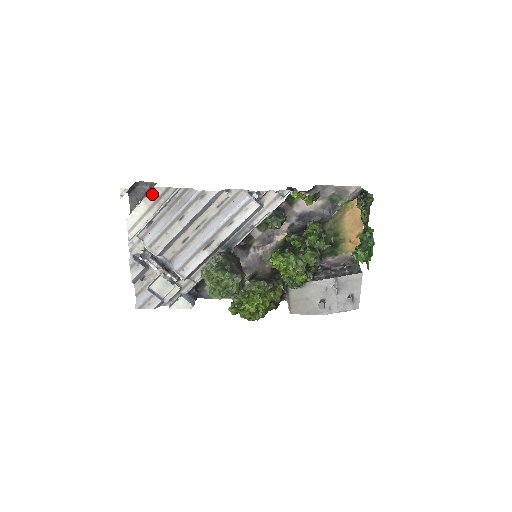
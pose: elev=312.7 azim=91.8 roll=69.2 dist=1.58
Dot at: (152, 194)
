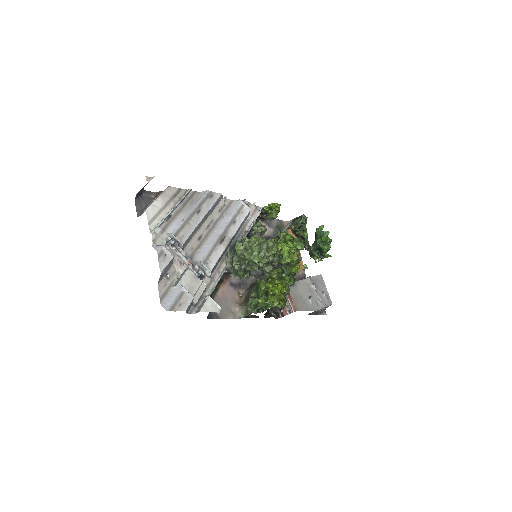
Dot at: (167, 192)
